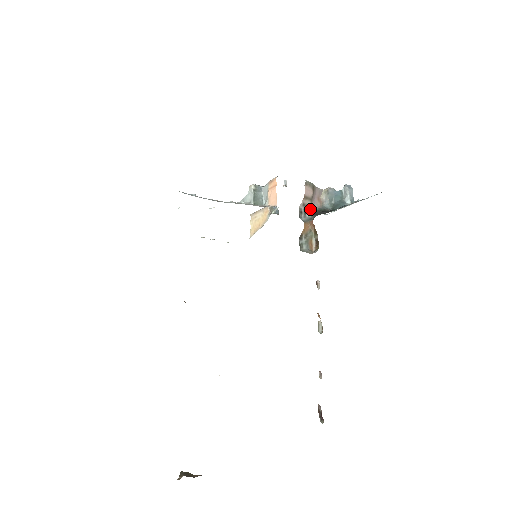
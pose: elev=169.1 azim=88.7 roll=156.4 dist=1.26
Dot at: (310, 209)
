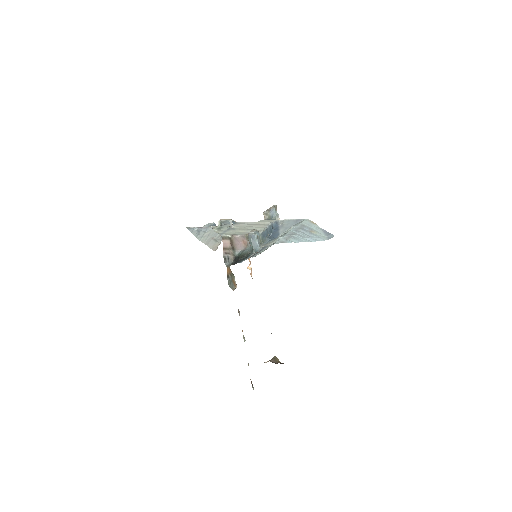
Dot at: (232, 255)
